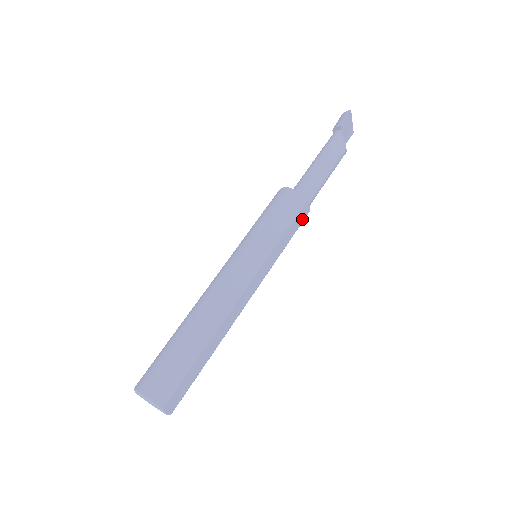
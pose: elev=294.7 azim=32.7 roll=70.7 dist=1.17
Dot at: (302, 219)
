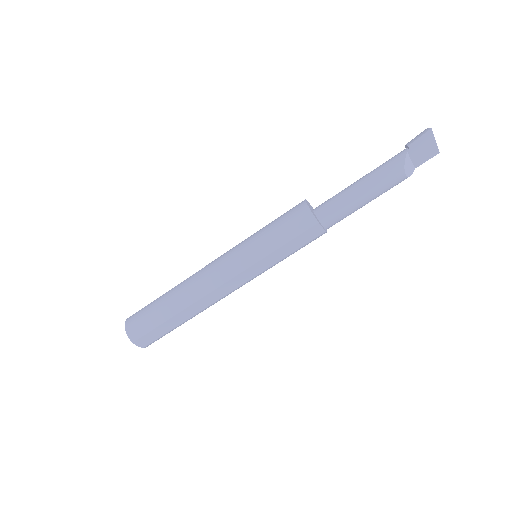
Dot at: (311, 238)
